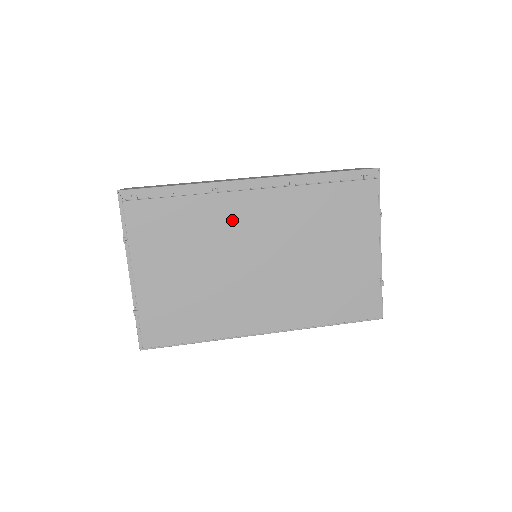
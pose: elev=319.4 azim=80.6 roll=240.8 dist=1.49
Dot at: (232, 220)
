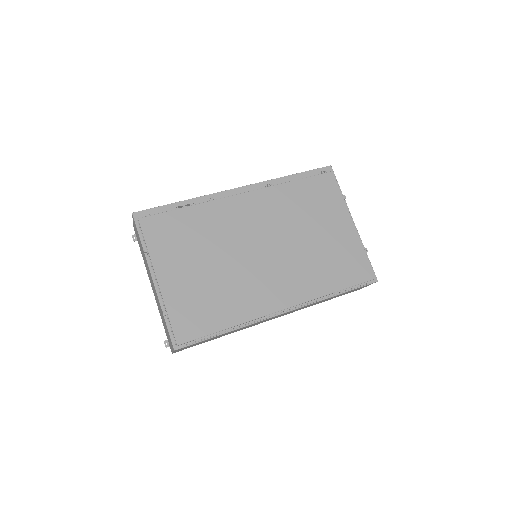
Dot at: (230, 219)
